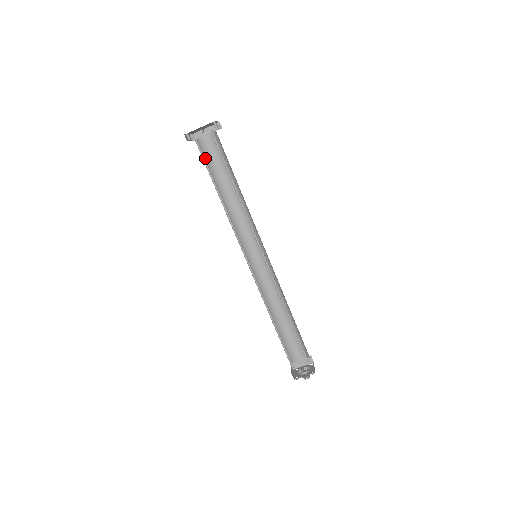
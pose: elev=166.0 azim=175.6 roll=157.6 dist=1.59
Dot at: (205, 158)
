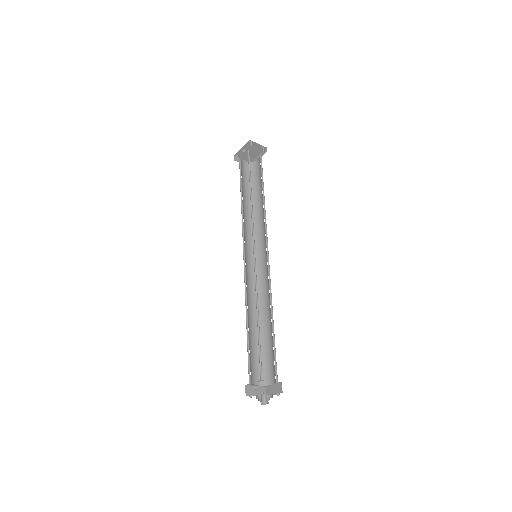
Dot at: occluded
